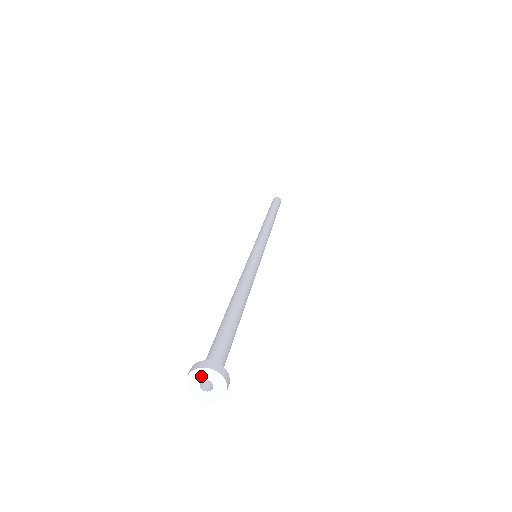
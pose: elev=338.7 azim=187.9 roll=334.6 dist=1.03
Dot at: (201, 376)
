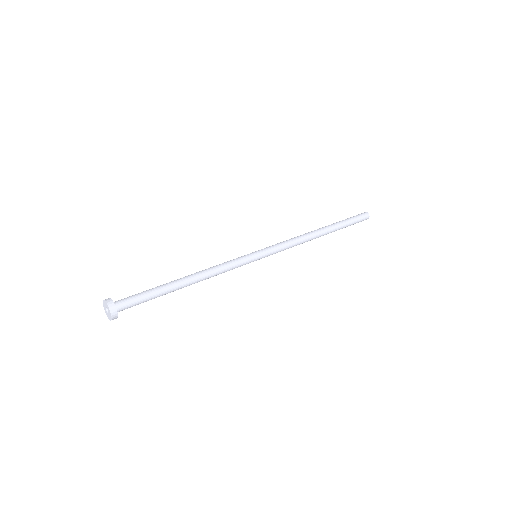
Dot at: (105, 306)
